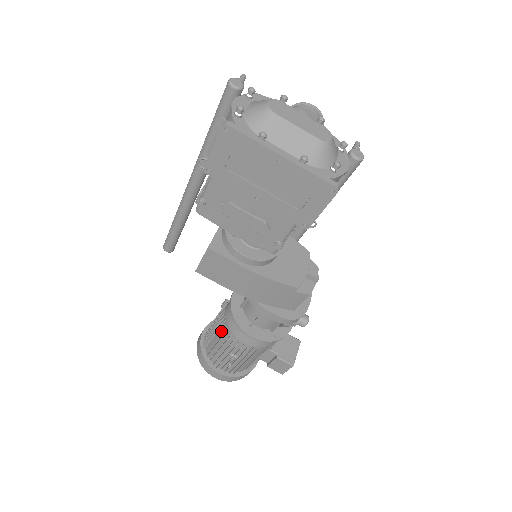
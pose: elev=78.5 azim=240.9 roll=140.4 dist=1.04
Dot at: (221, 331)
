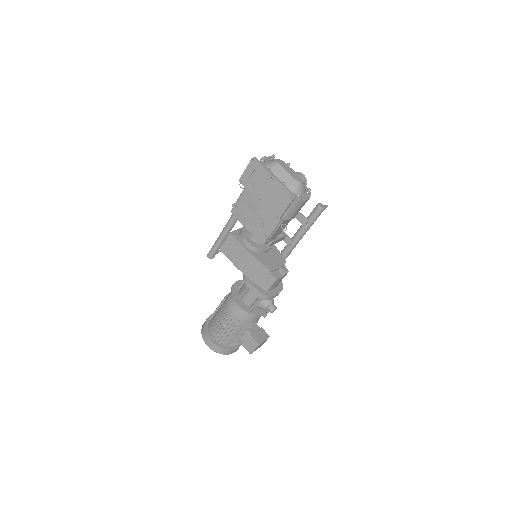
Dot at: occluded
